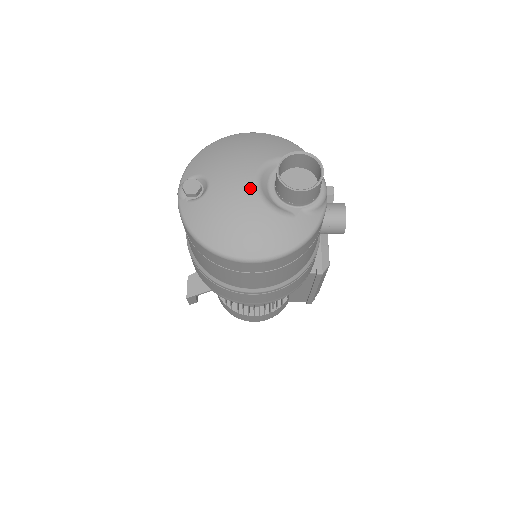
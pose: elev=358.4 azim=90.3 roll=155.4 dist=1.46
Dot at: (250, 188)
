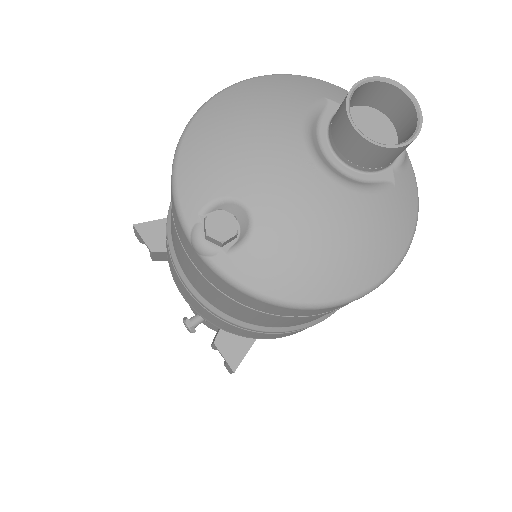
Dot at: (318, 178)
